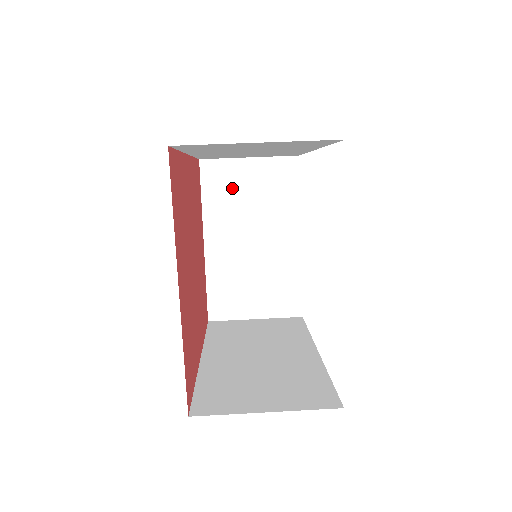
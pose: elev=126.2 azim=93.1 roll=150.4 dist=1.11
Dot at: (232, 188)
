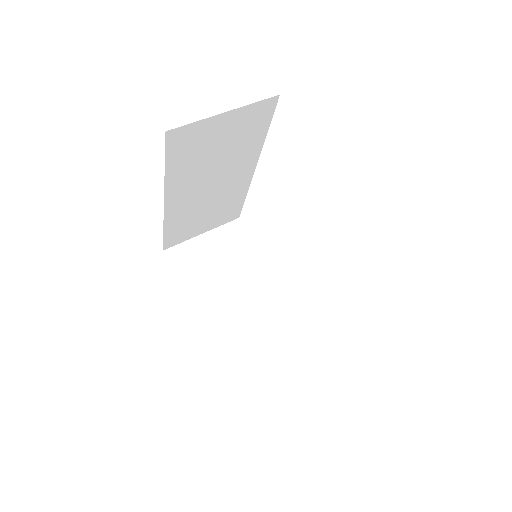
Dot at: (201, 261)
